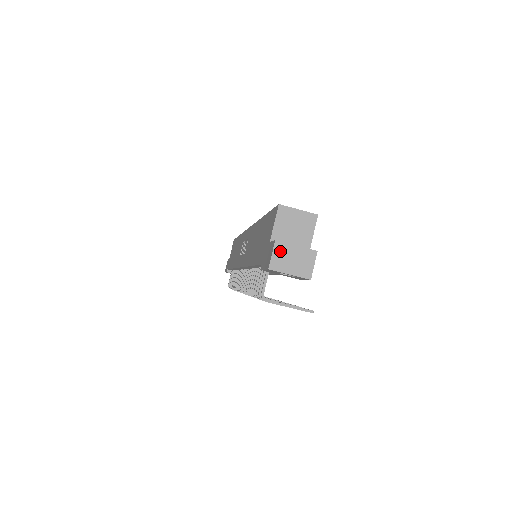
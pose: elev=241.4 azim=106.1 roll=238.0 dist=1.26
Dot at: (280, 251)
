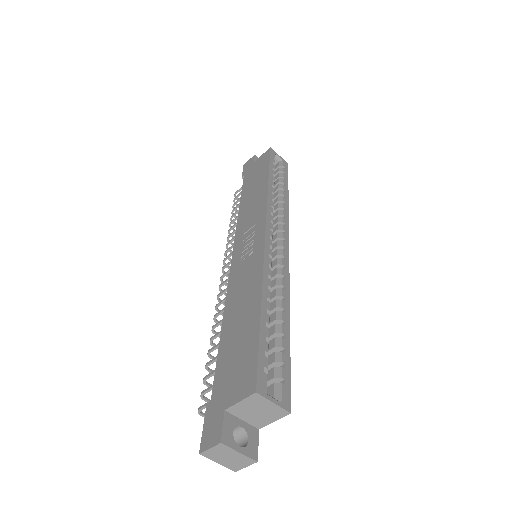
Dot at: (220, 450)
